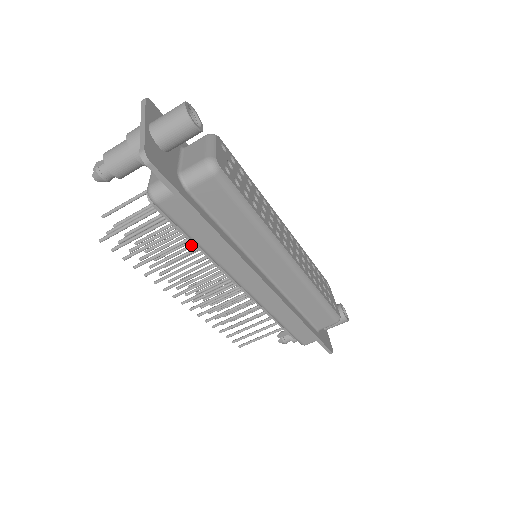
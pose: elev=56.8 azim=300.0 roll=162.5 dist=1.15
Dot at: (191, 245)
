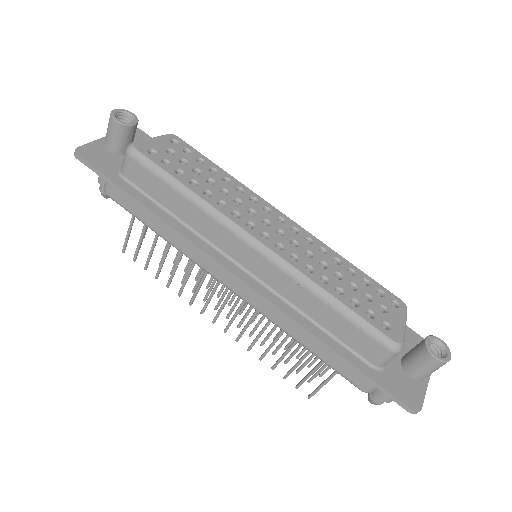
Dot at: occluded
